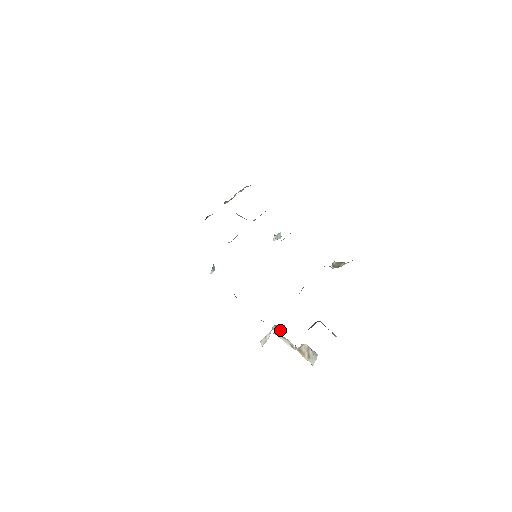
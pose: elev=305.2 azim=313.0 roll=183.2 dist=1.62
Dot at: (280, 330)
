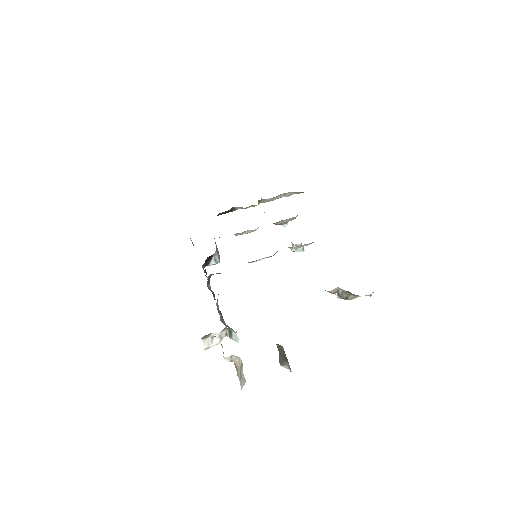
Dot at: (234, 339)
